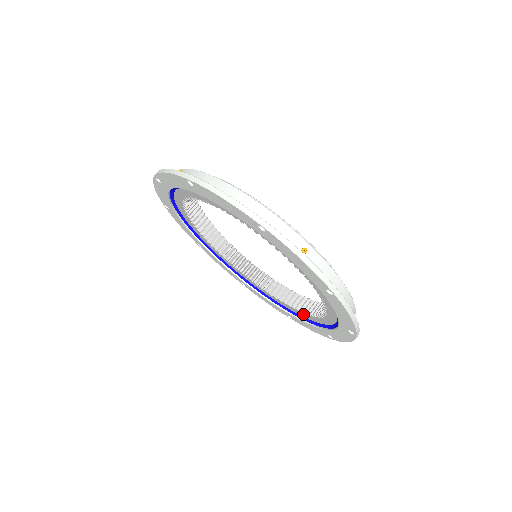
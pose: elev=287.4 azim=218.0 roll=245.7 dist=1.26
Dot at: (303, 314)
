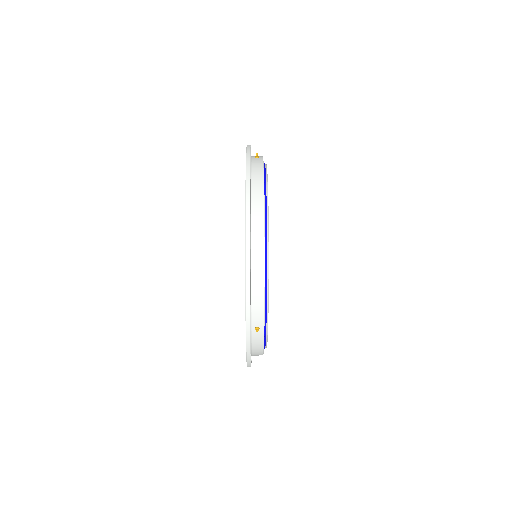
Dot at: occluded
